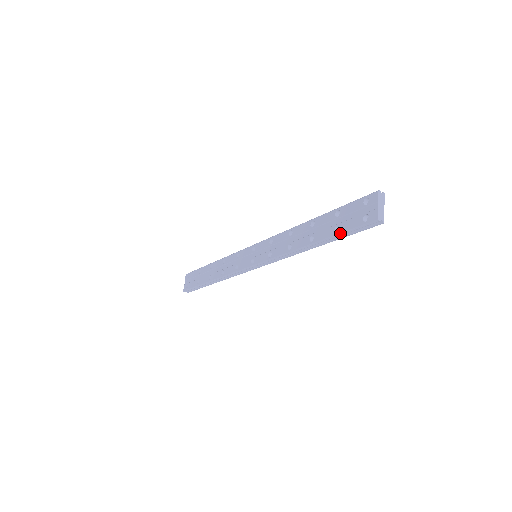
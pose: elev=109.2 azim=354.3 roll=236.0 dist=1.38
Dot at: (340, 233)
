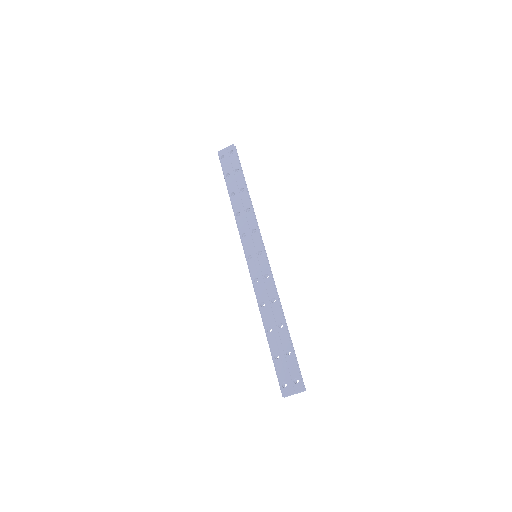
Dot at: (274, 361)
